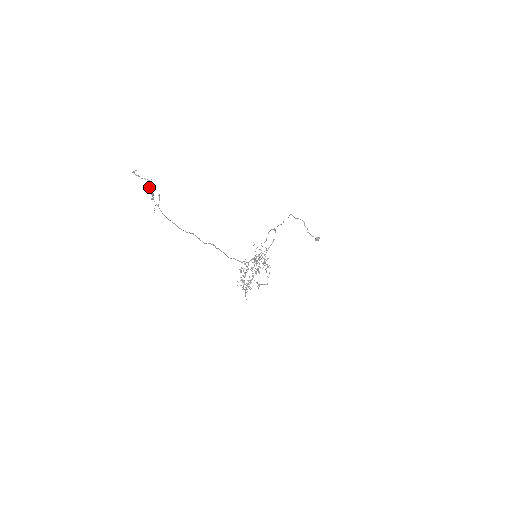
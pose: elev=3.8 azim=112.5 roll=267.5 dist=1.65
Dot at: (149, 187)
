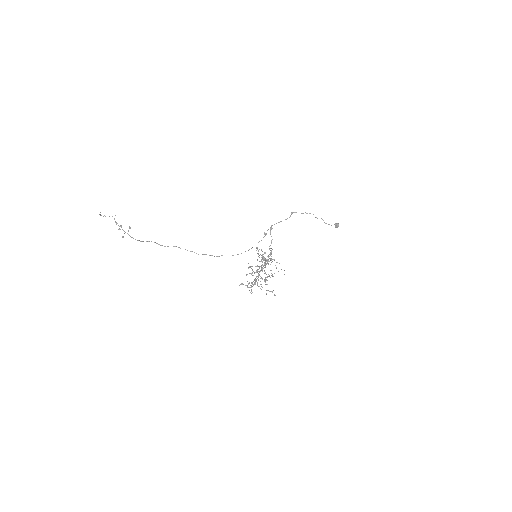
Dot at: (115, 222)
